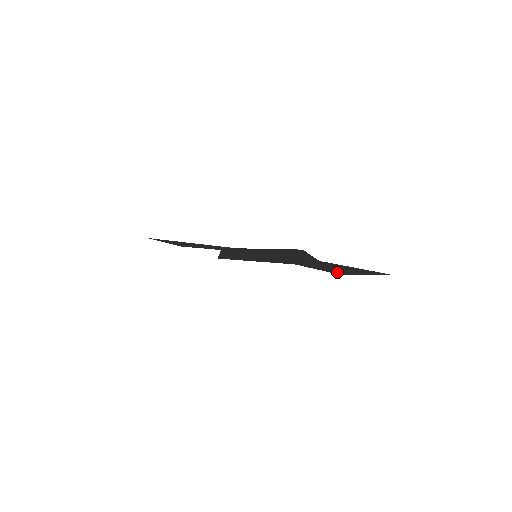
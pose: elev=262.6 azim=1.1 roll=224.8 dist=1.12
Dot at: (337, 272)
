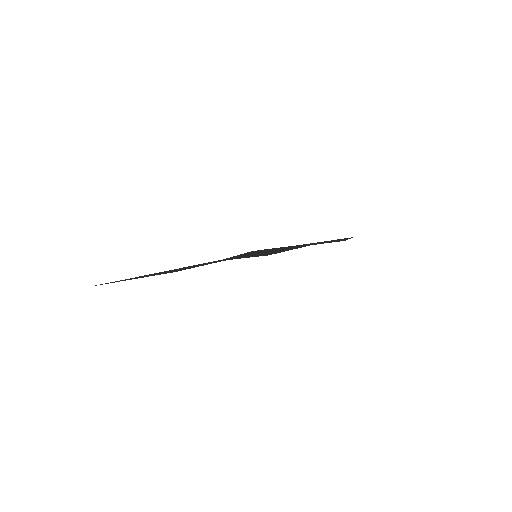
Dot at: (338, 241)
